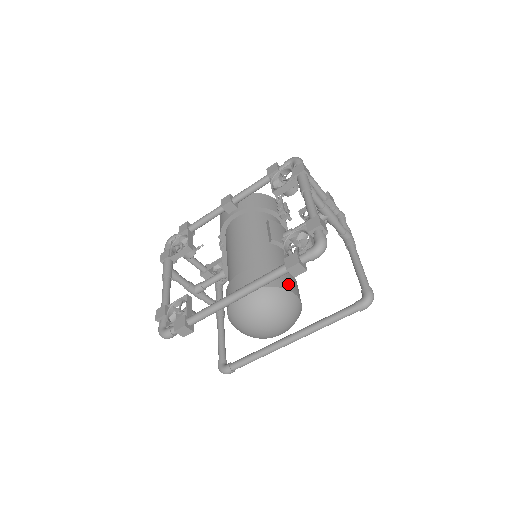
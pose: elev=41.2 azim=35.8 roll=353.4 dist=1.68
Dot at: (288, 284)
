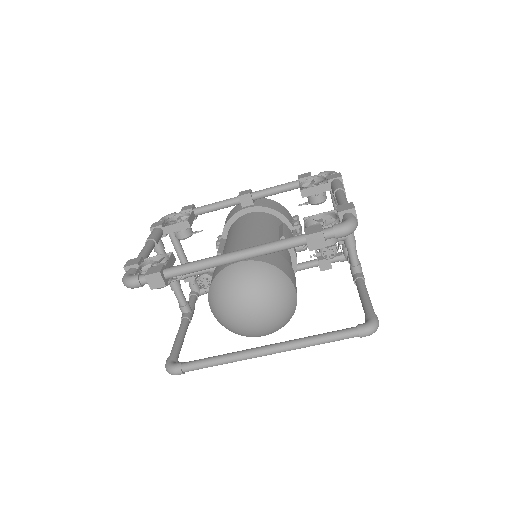
Dot at: (291, 275)
